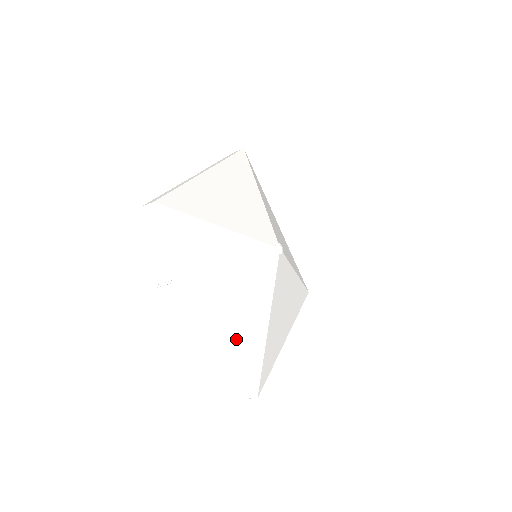
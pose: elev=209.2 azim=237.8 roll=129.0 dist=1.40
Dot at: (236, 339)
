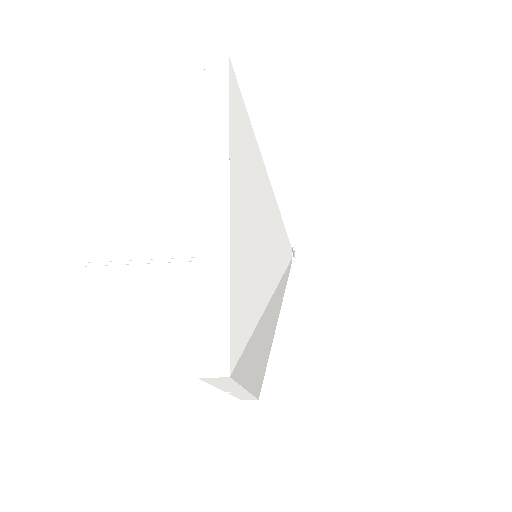
Dot at: (257, 384)
